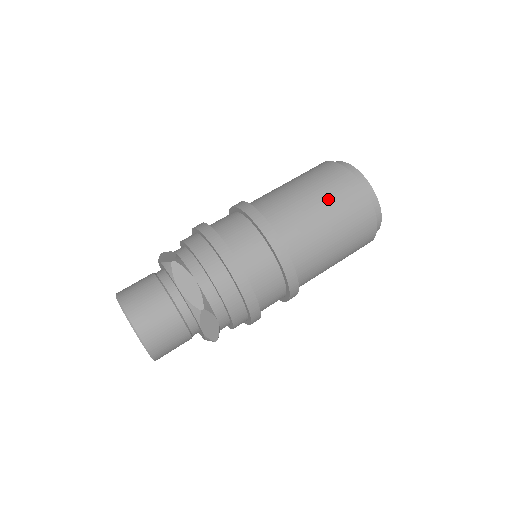
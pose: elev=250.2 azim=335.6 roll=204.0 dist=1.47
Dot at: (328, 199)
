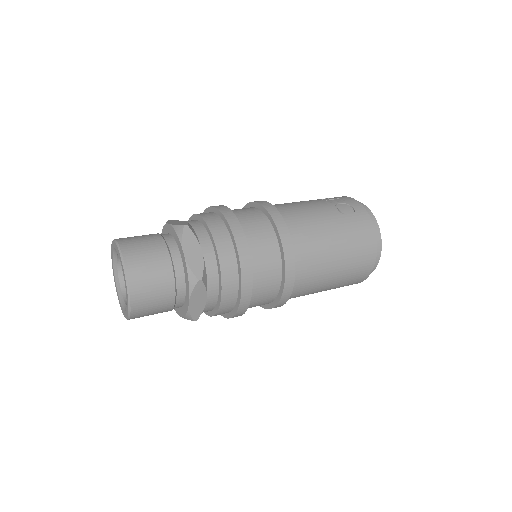
Dot at: (344, 274)
